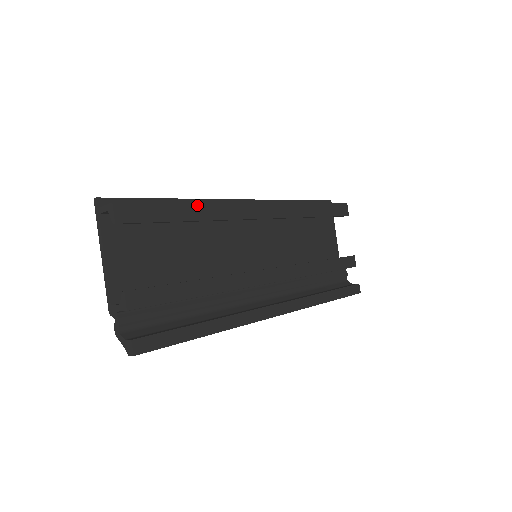
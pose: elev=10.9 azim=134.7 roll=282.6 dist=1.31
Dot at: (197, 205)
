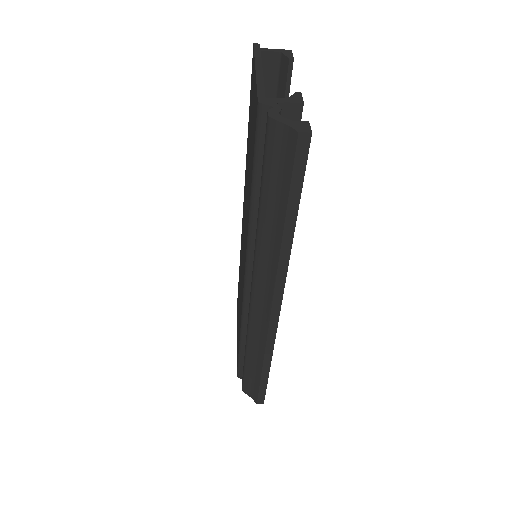
Dot at: occluded
